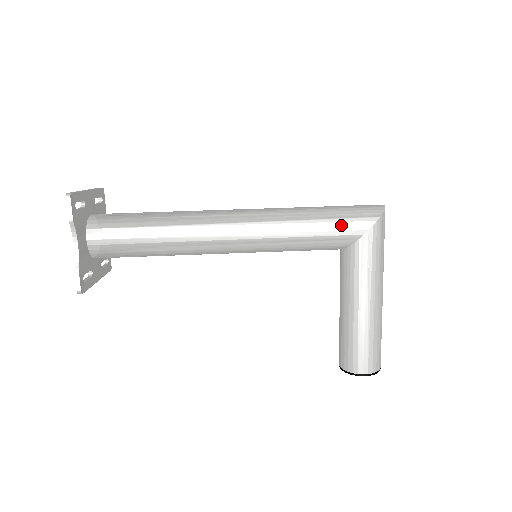
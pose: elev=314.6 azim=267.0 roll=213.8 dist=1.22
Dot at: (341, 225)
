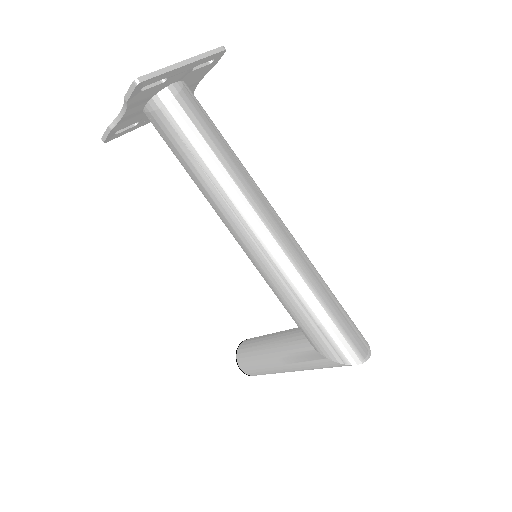
Dot at: (314, 333)
